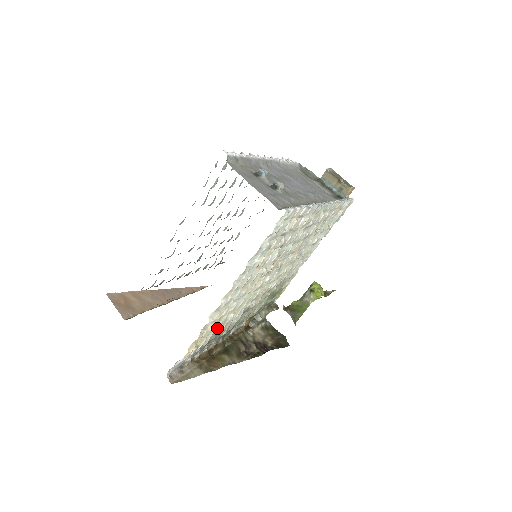
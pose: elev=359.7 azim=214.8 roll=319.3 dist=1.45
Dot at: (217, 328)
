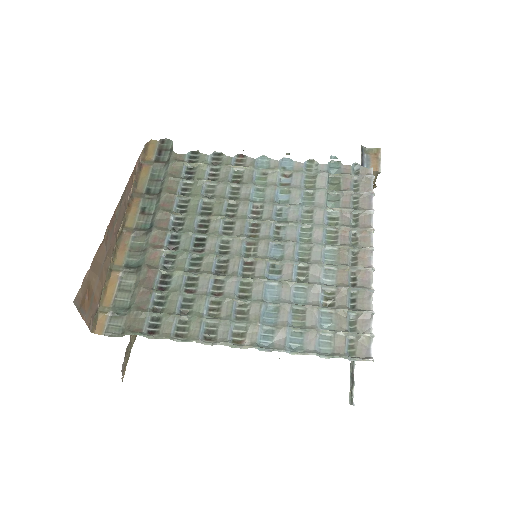
Dot at: occluded
